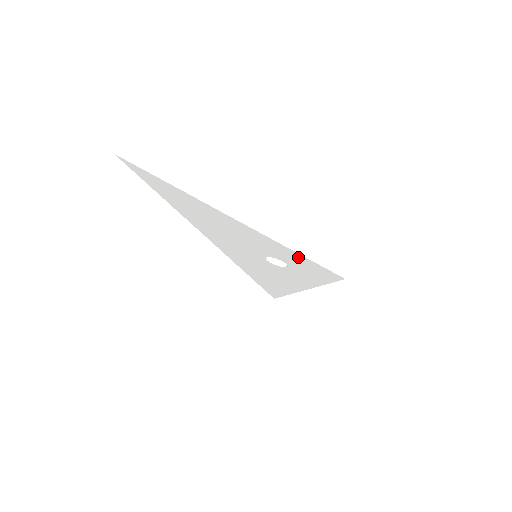
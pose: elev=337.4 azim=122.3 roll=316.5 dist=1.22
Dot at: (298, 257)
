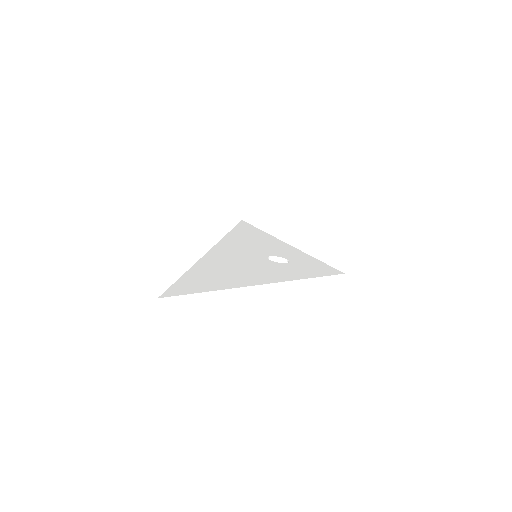
Dot at: occluded
